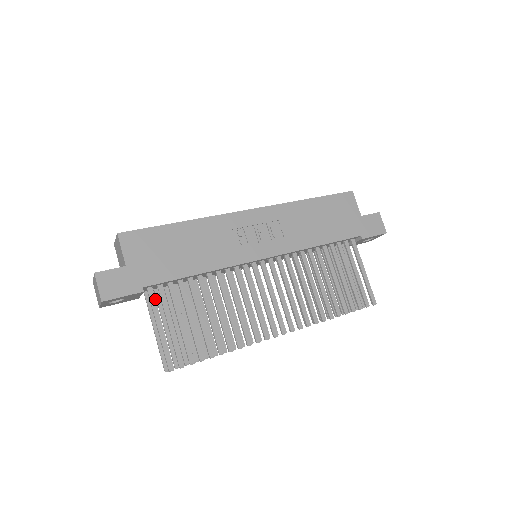
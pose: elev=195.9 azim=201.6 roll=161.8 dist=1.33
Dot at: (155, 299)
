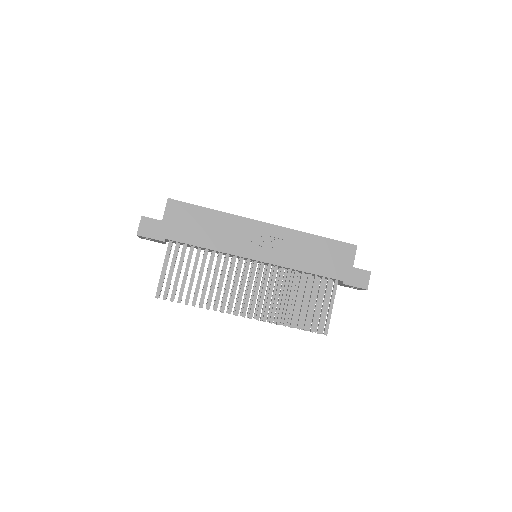
Dot at: (170, 250)
